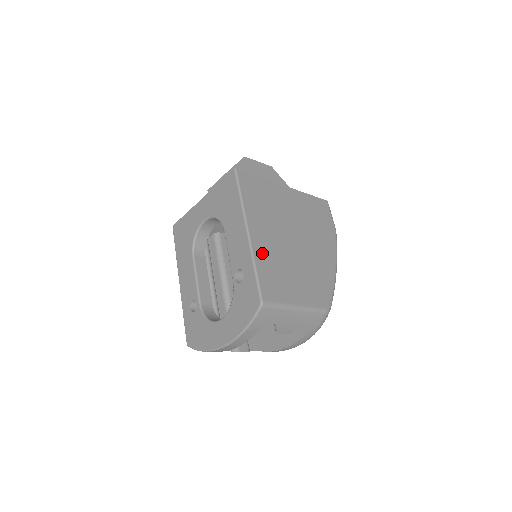
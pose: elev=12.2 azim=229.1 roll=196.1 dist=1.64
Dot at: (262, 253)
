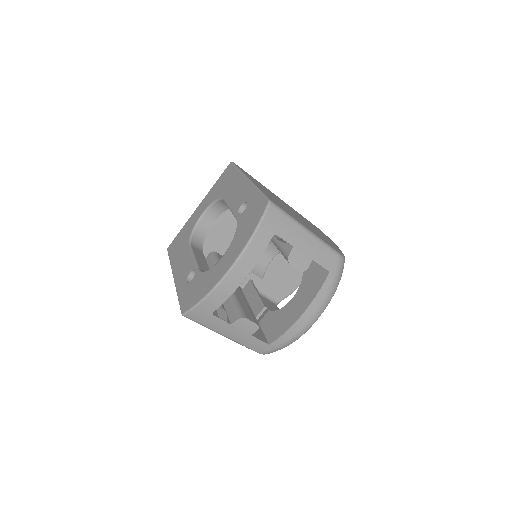
Dot at: (264, 191)
